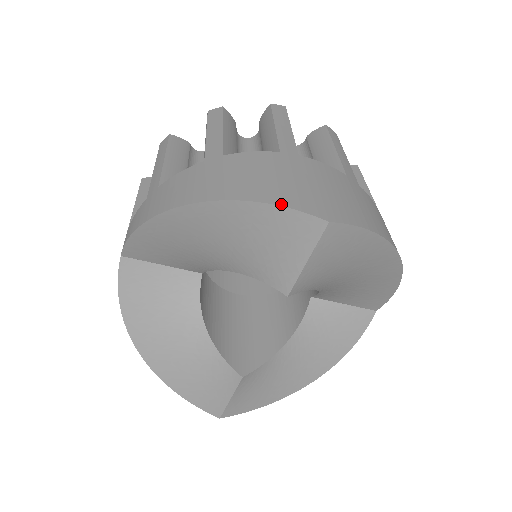
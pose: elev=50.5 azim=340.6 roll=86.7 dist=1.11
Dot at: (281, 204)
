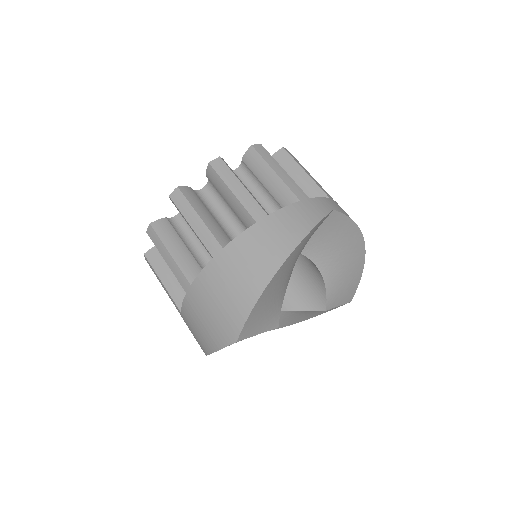
Dot at: (218, 349)
